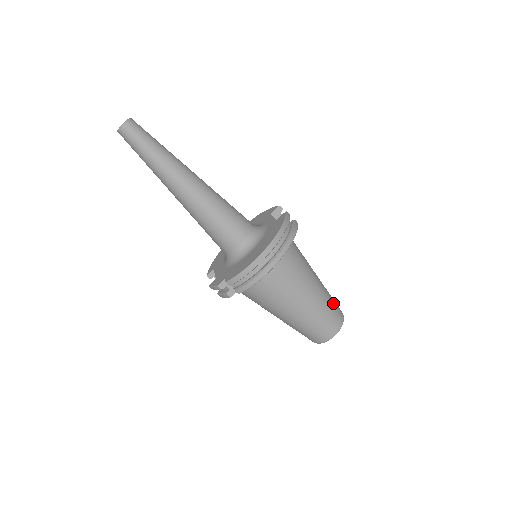
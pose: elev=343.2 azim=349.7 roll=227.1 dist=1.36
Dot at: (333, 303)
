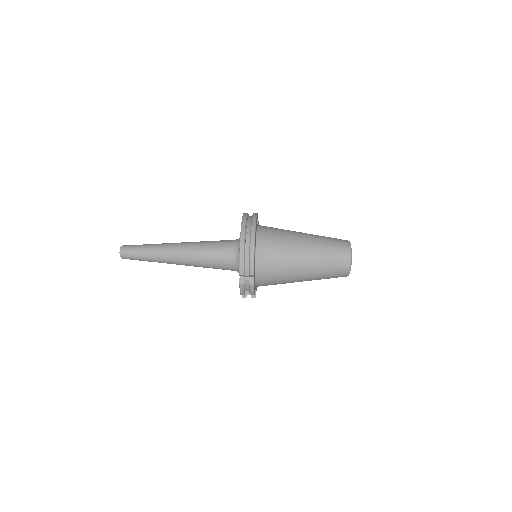
Dot at: (330, 238)
